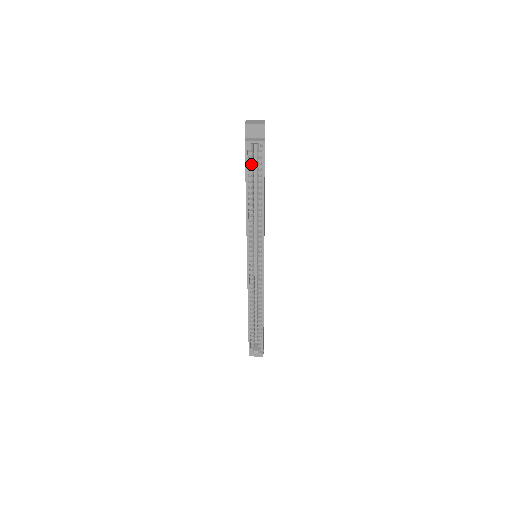
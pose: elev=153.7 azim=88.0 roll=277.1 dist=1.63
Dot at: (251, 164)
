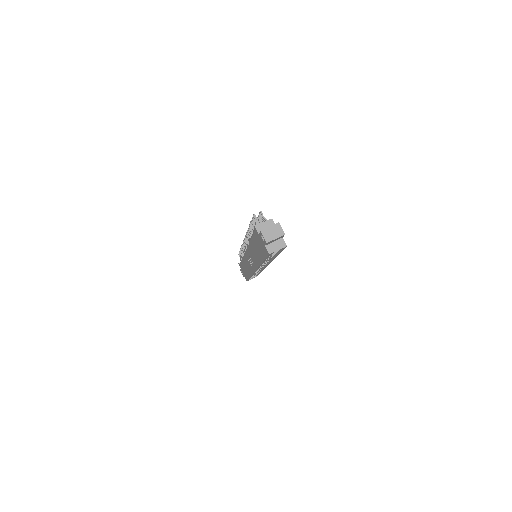
Dot at: occluded
